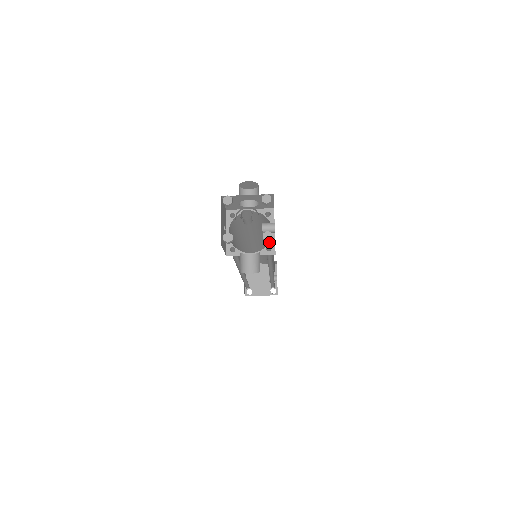
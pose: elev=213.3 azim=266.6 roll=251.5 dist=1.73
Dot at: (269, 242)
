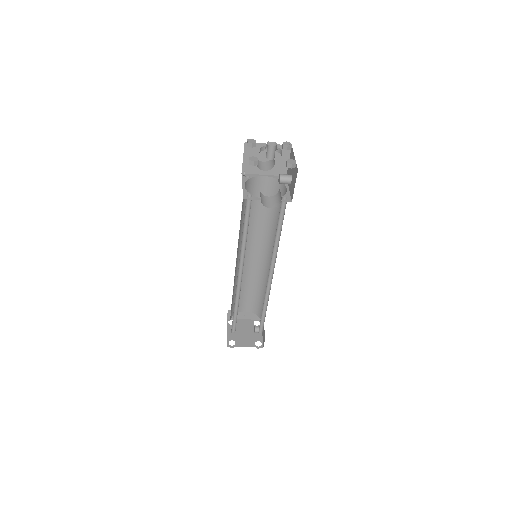
Dot at: occluded
